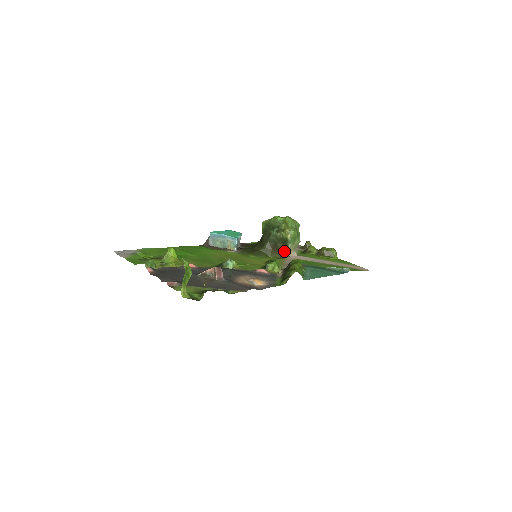
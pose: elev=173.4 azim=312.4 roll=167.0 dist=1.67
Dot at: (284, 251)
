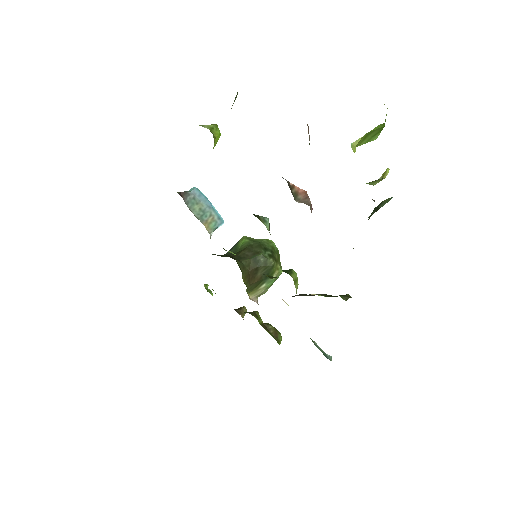
Dot at: (252, 288)
